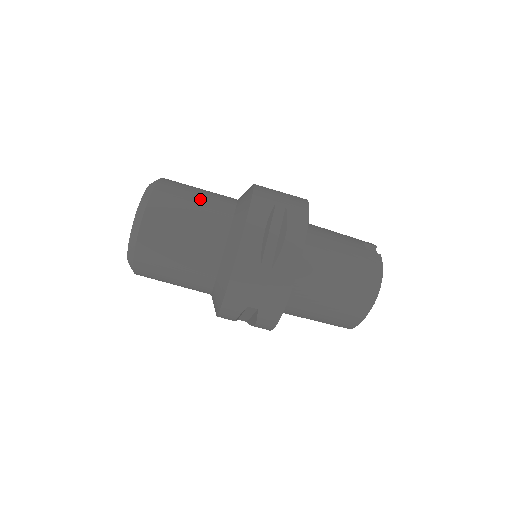
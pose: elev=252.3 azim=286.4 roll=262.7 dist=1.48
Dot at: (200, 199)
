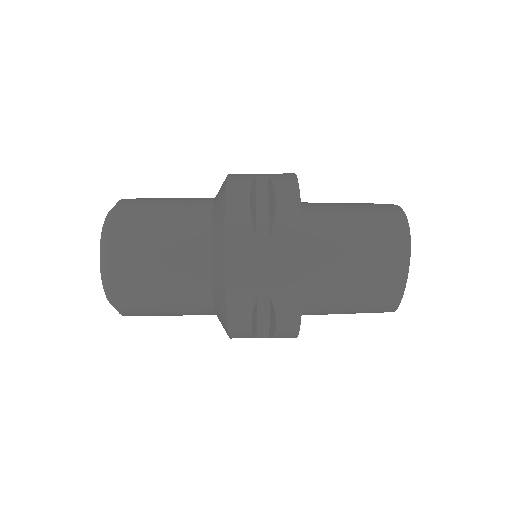
Dot at: (172, 201)
